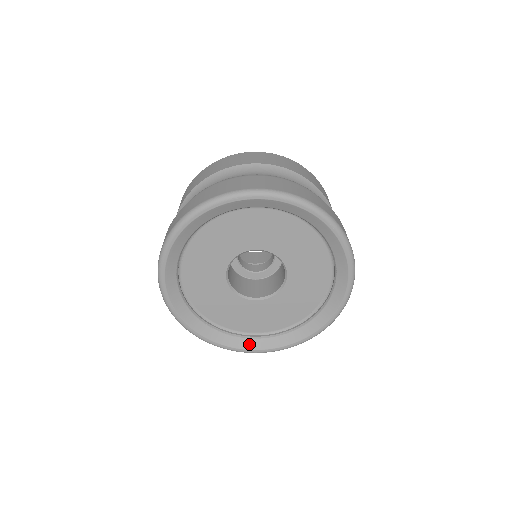
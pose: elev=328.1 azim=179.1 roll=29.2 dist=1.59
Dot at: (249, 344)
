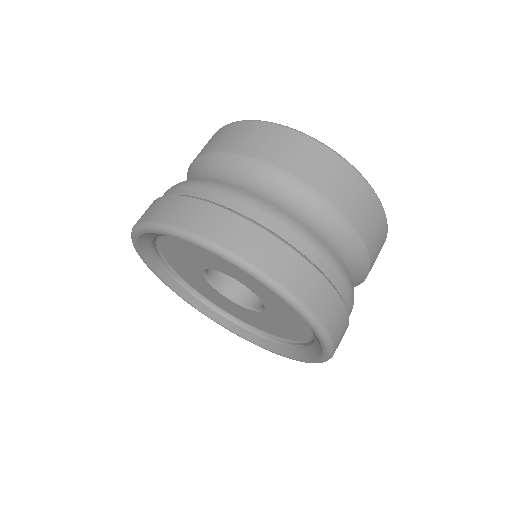
Dot at: (290, 352)
